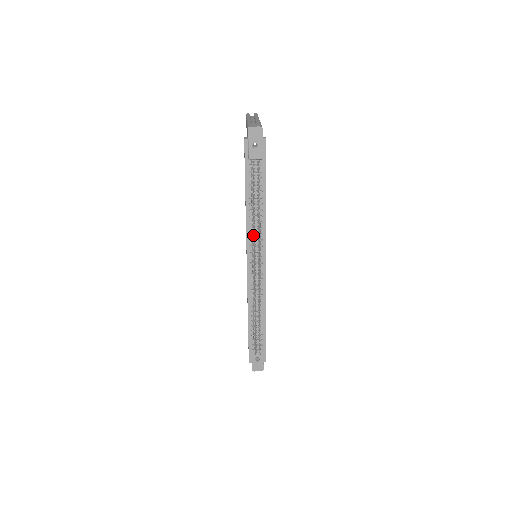
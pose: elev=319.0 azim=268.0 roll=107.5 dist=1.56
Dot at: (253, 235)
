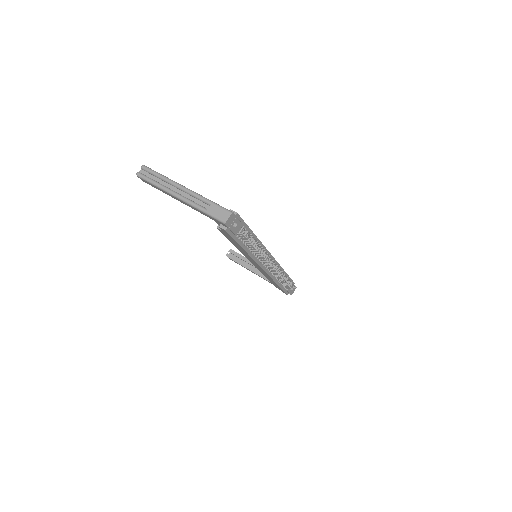
Dot at: occluded
